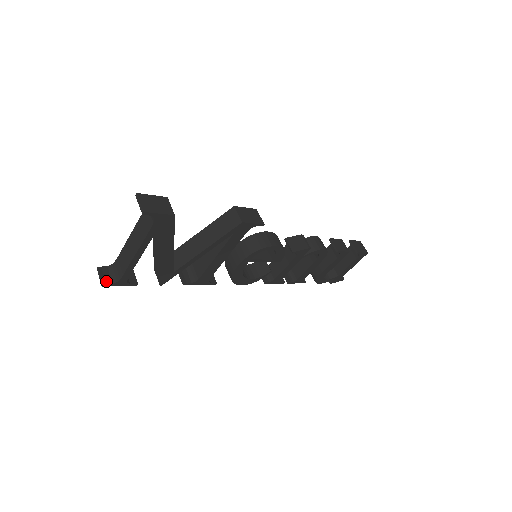
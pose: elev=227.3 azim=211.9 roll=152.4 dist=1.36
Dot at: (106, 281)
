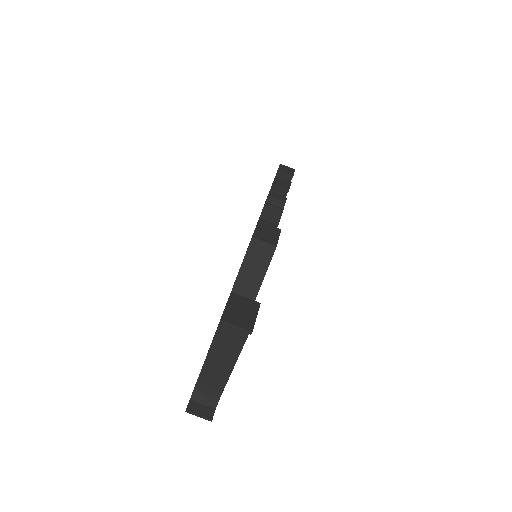
Dot at: (209, 413)
